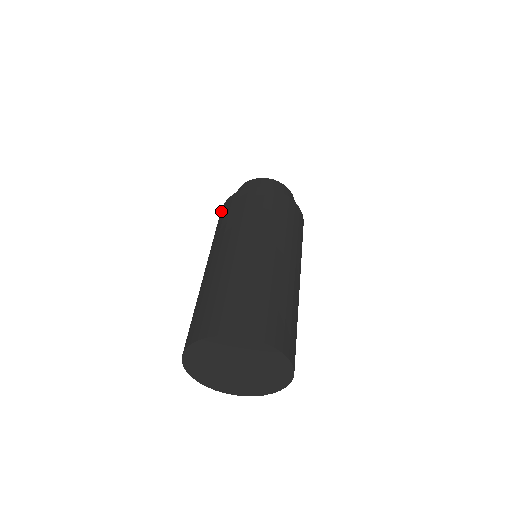
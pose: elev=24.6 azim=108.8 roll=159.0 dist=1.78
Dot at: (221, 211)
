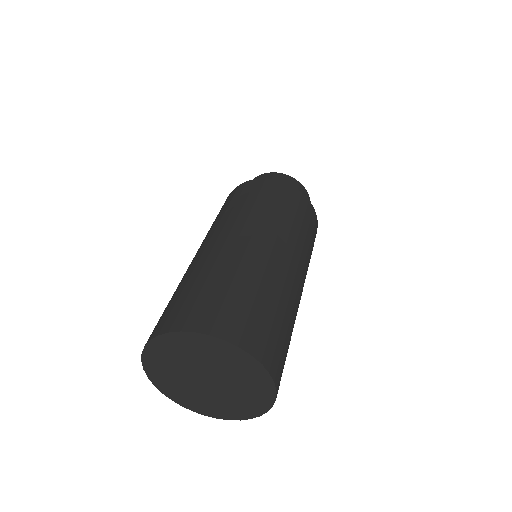
Dot at: (250, 184)
